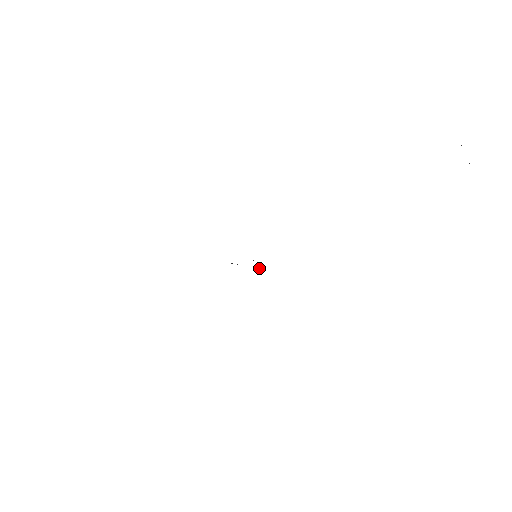
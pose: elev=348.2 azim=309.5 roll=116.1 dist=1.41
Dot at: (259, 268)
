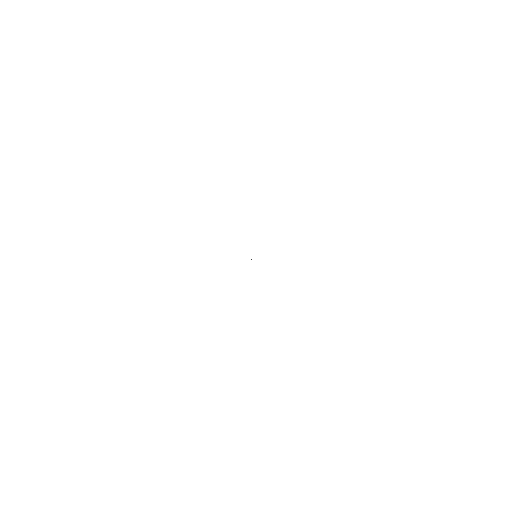
Dot at: occluded
